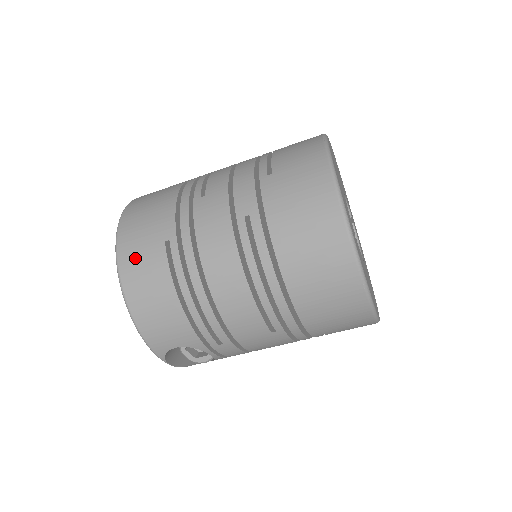
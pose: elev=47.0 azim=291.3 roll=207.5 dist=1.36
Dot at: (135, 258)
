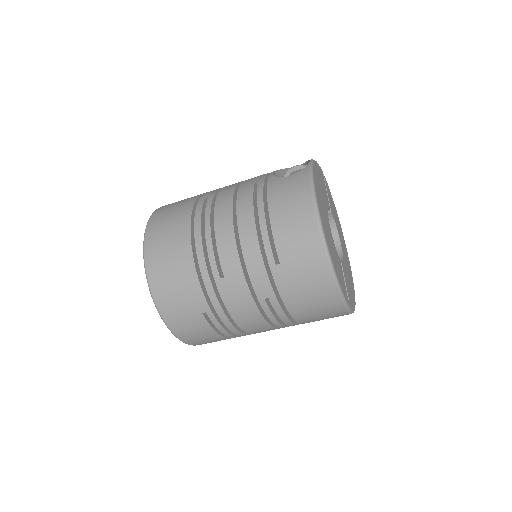
Dot at: (181, 323)
